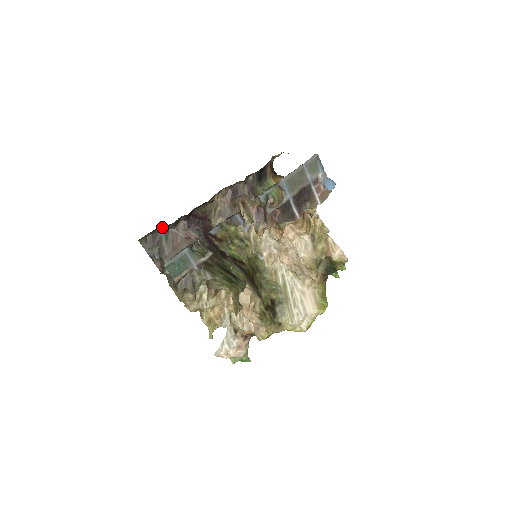
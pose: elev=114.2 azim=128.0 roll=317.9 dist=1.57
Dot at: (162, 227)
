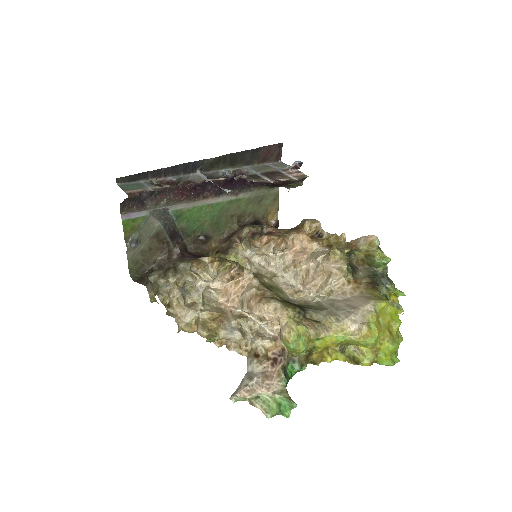
Dot at: (156, 266)
